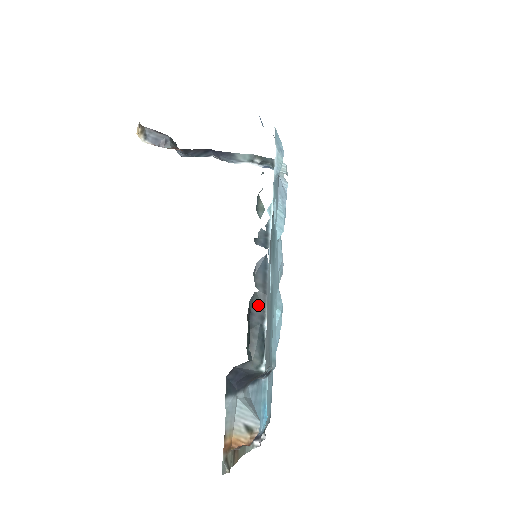
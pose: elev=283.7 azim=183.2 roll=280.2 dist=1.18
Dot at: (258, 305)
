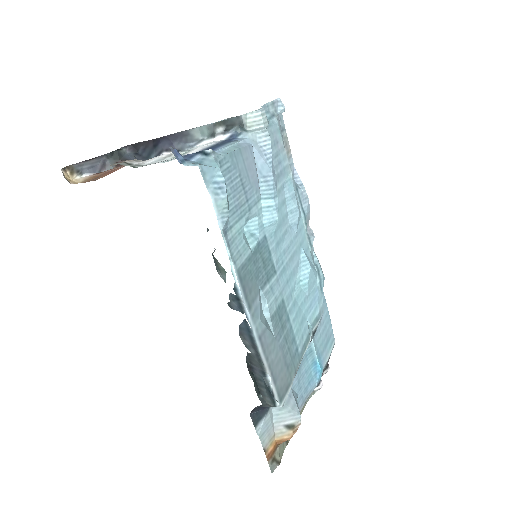
Dot at: (255, 363)
